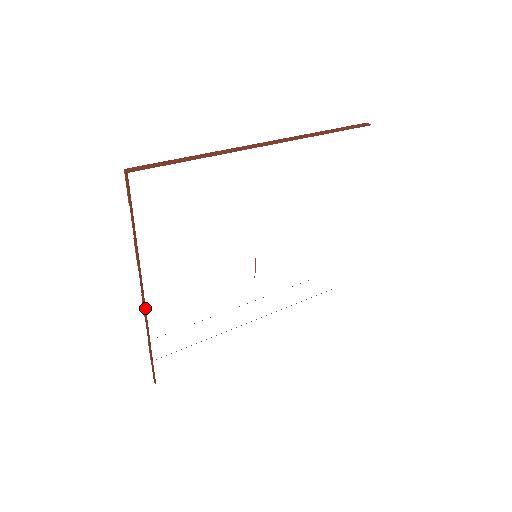
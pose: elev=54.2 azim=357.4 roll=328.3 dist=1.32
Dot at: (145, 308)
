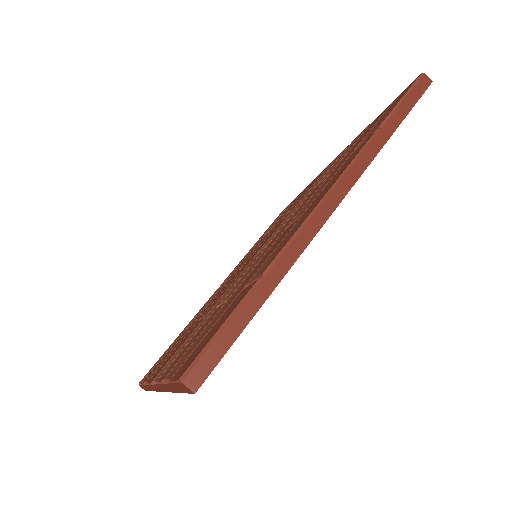
Dot at: (156, 390)
